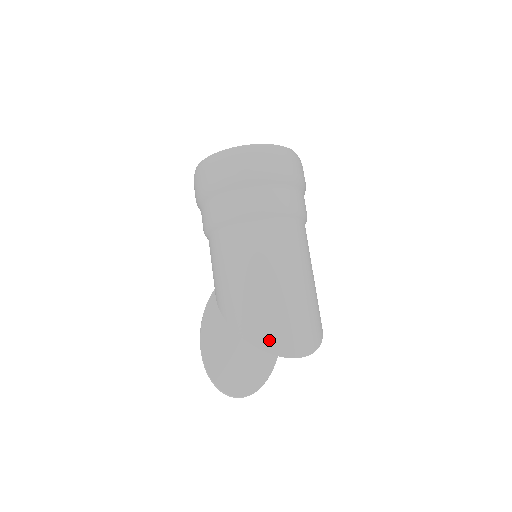
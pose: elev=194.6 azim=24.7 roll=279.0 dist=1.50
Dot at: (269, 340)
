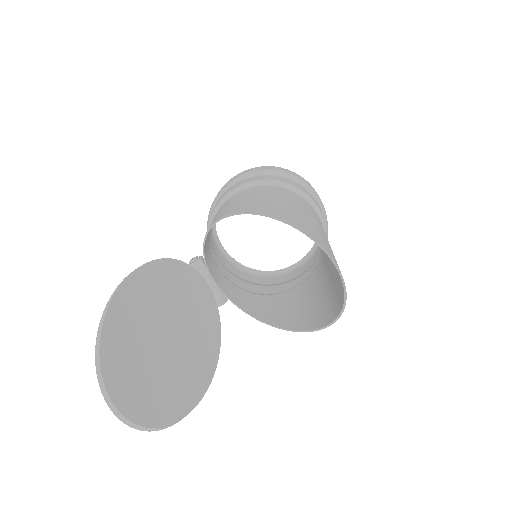
Dot at: (307, 229)
